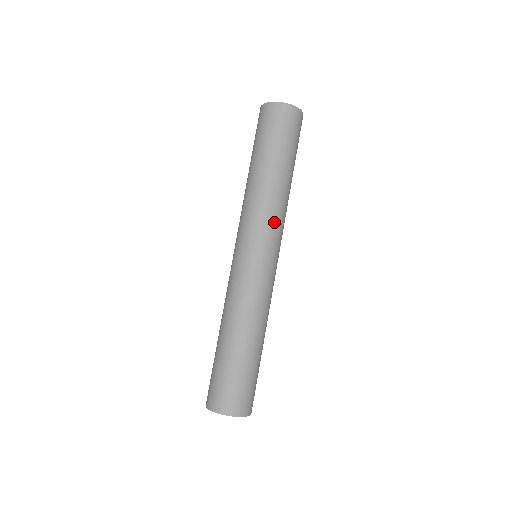
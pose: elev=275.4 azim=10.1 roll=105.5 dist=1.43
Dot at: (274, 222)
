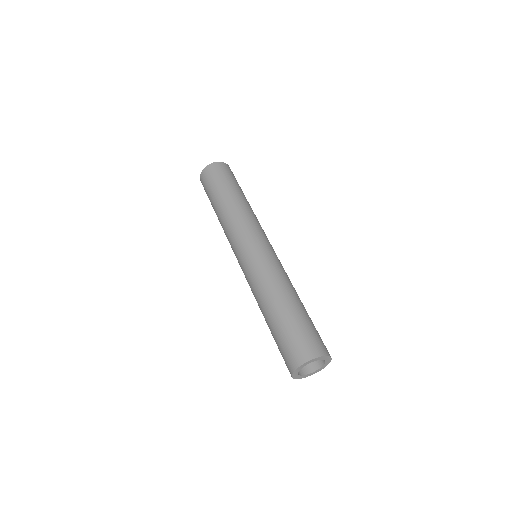
Dot at: (251, 223)
